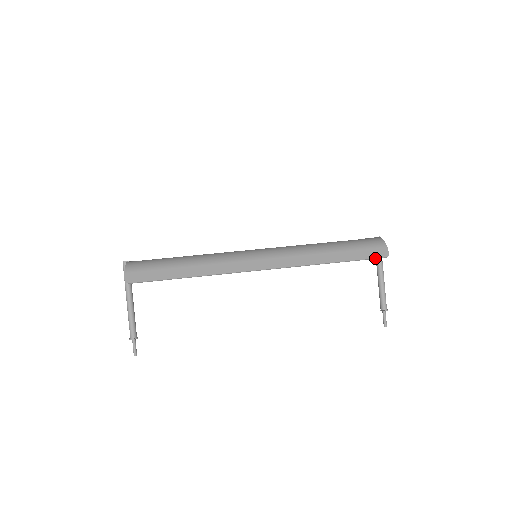
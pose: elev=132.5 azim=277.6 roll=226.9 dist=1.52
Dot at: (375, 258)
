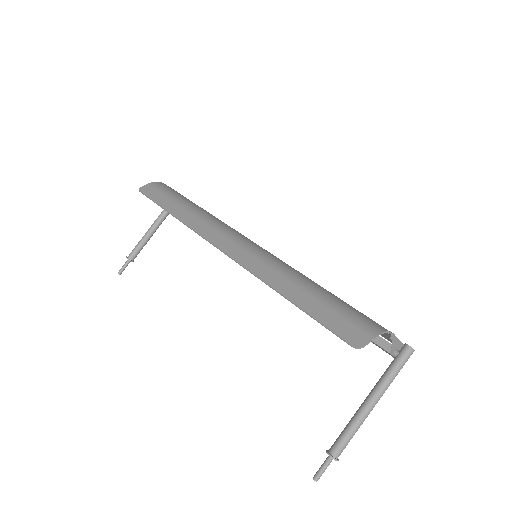
Dot at: (337, 334)
